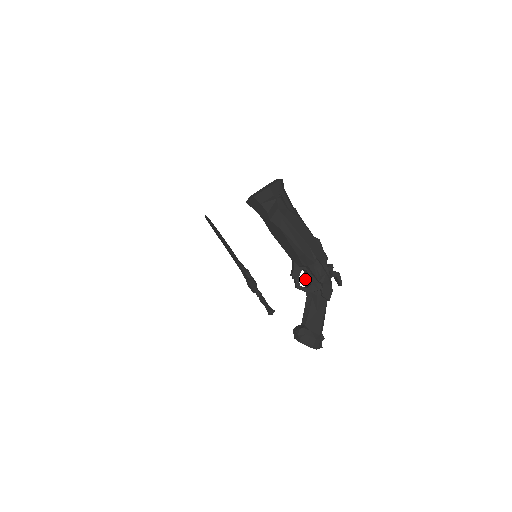
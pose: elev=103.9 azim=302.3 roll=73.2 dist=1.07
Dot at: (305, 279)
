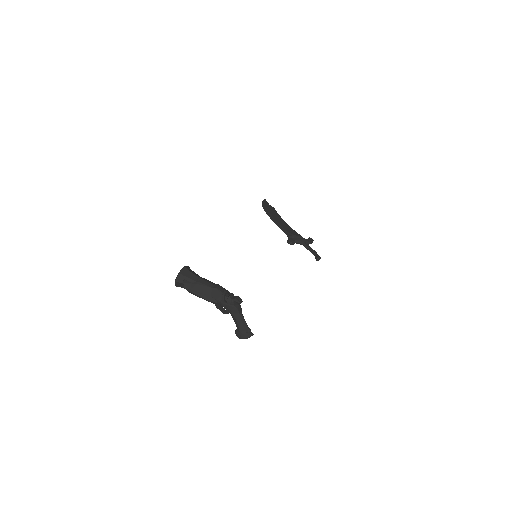
Dot at: occluded
